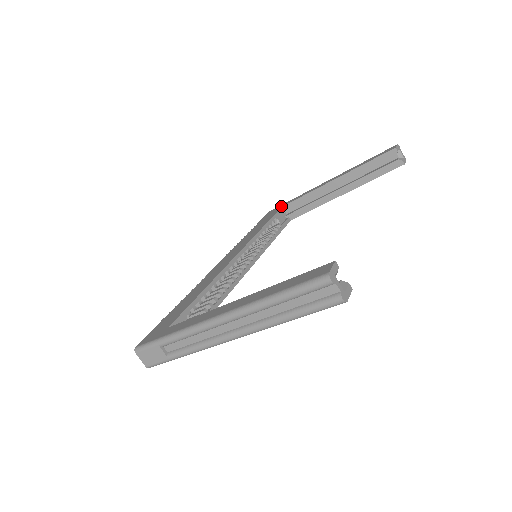
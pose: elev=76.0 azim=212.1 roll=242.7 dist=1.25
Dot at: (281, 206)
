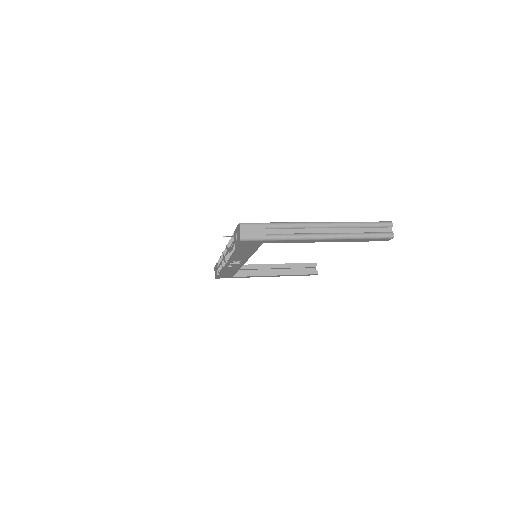
Dot at: occluded
